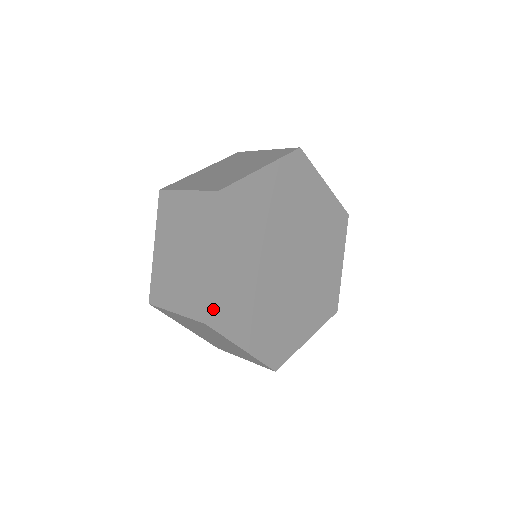
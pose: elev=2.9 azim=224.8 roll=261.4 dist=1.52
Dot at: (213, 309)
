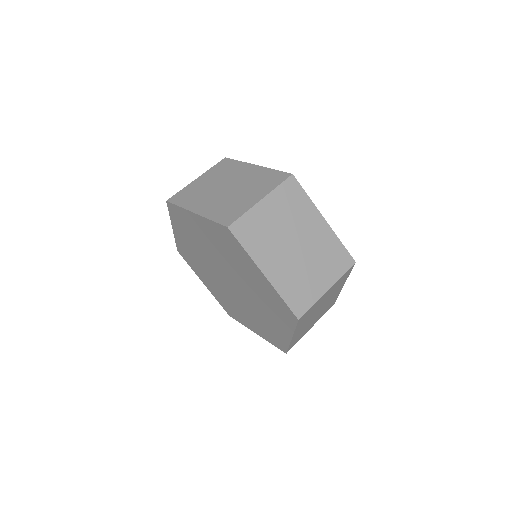
Dot at: occluded
